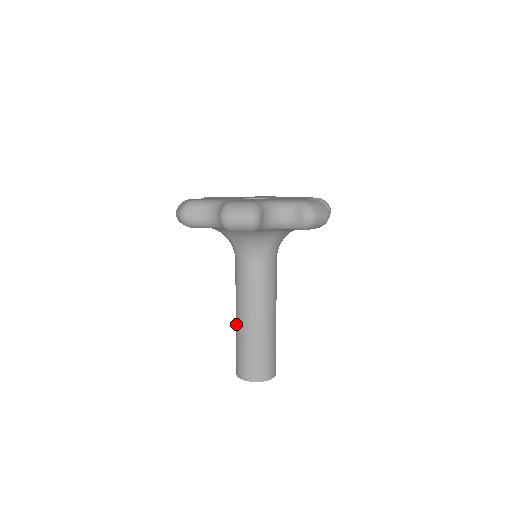
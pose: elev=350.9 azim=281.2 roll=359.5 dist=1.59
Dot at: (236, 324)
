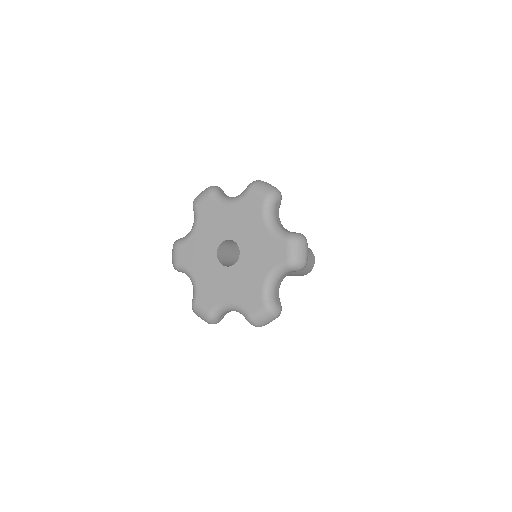
Dot at: occluded
